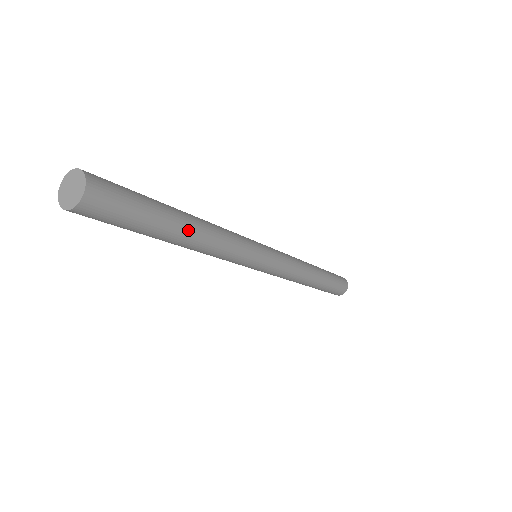
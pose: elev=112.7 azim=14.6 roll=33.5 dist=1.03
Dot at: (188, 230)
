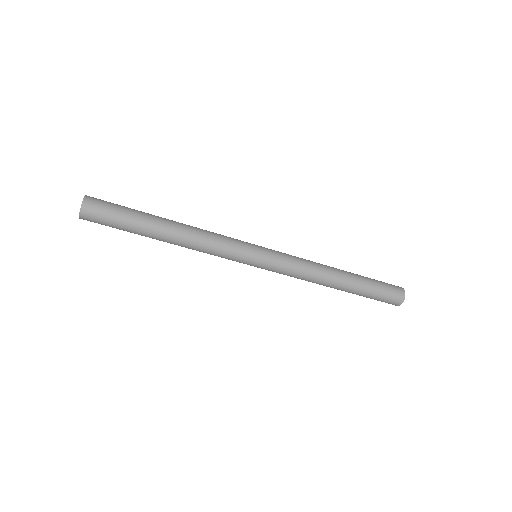
Dot at: (167, 223)
